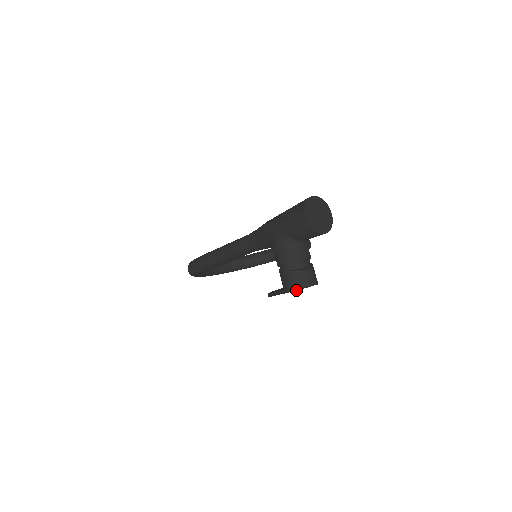
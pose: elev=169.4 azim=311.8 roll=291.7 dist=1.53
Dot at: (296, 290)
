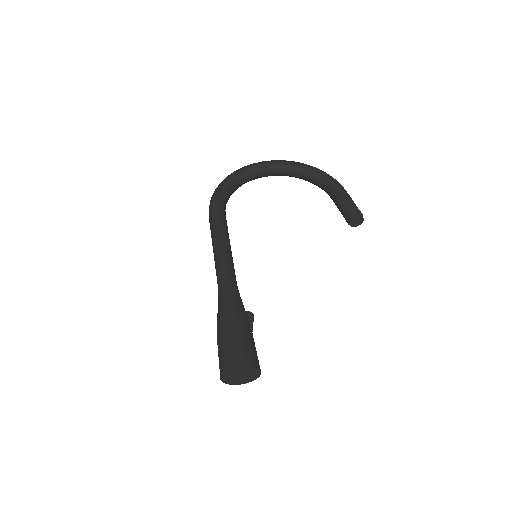
Dot at: occluded
